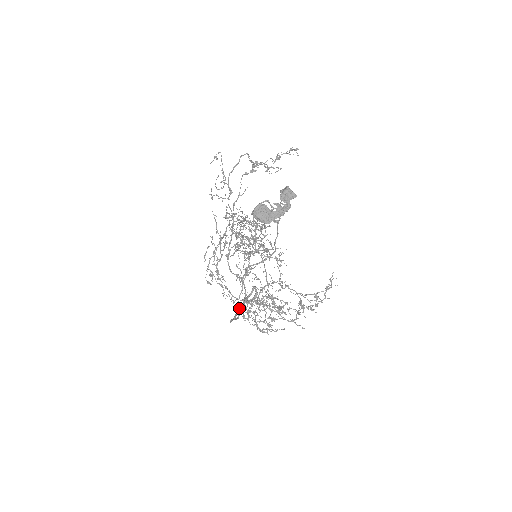
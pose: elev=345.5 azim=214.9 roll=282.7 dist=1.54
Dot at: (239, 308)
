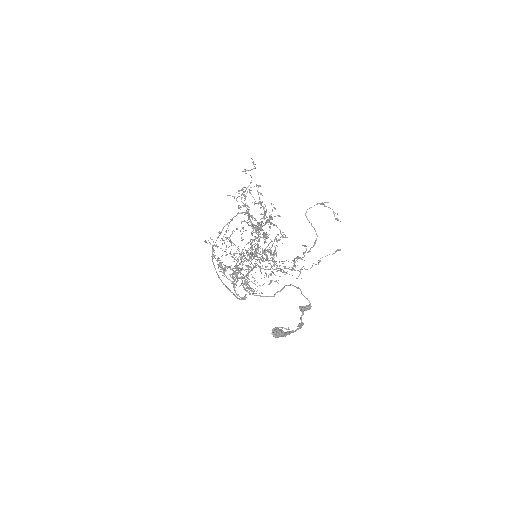
Dot at: occluded
